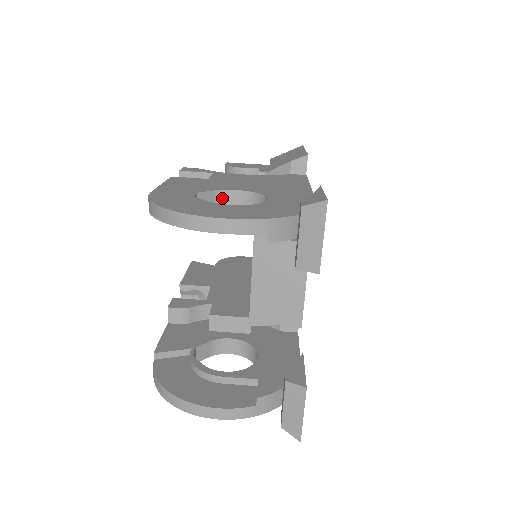
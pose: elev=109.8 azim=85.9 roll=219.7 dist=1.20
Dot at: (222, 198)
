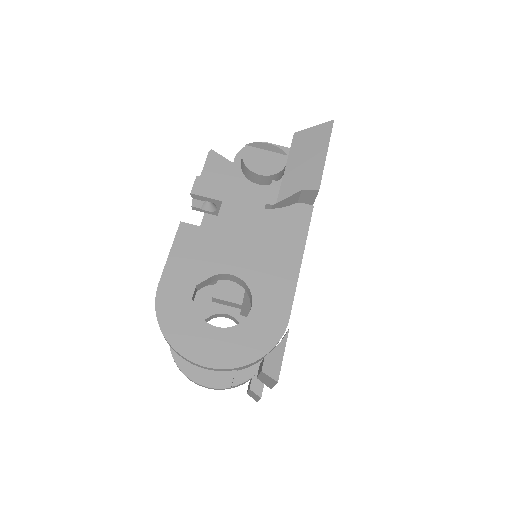
Dot at: (219, 276)
